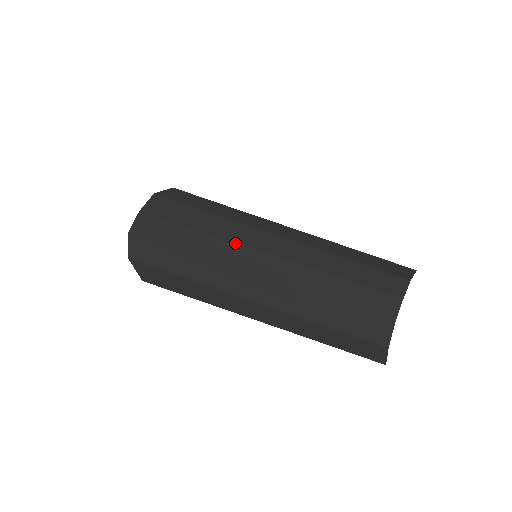
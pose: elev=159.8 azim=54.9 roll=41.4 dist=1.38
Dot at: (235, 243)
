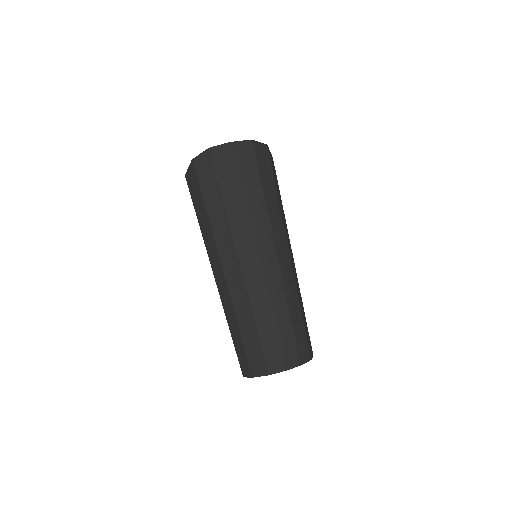
Dot at: (255, 239)
